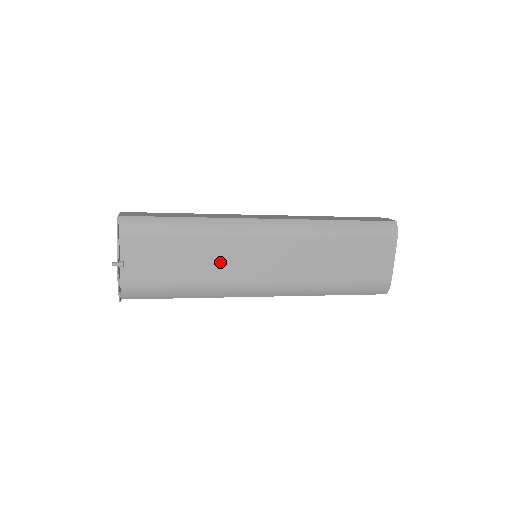
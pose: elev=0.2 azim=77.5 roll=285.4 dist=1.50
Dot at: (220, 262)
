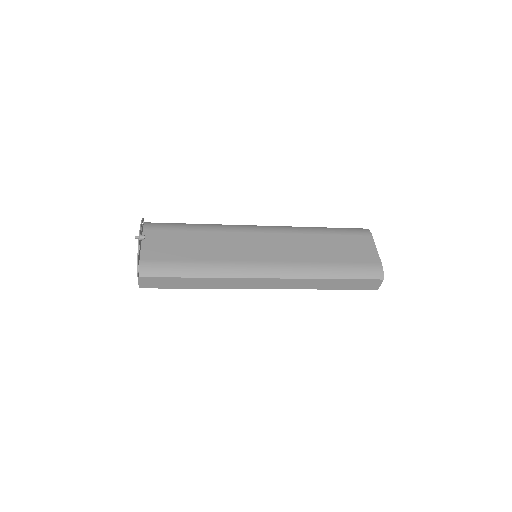
Dot at: (224, 247)
